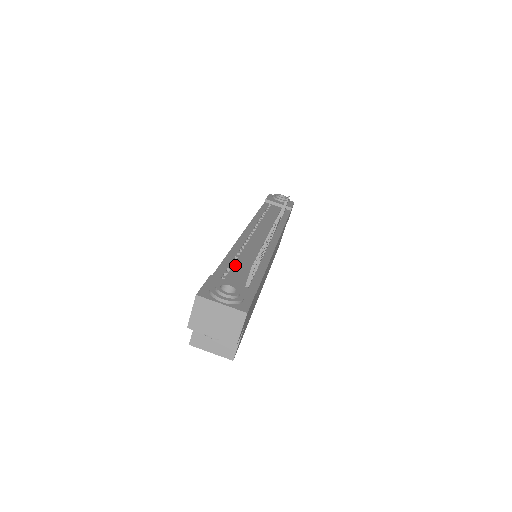
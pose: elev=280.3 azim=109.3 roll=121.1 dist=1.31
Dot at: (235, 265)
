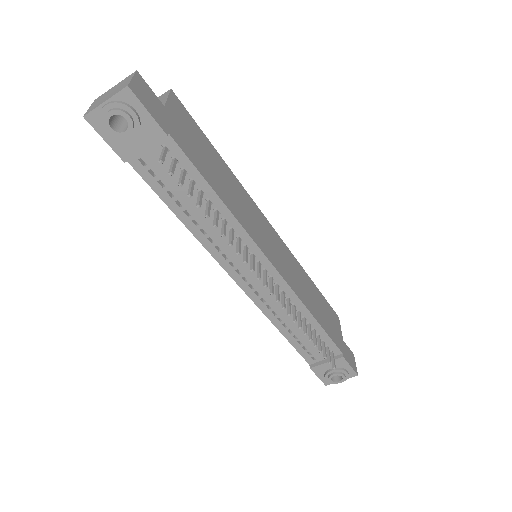
Dot at: (301, 340)
